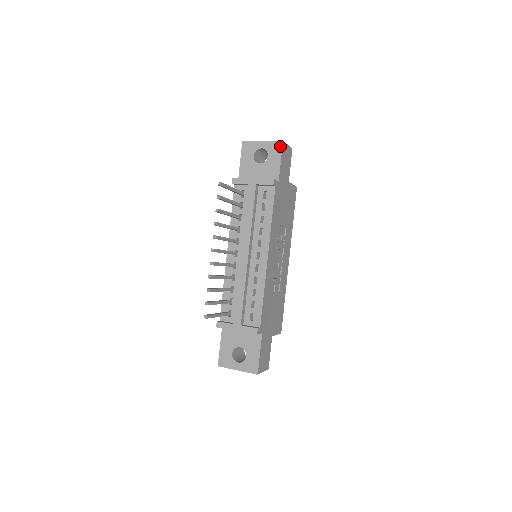
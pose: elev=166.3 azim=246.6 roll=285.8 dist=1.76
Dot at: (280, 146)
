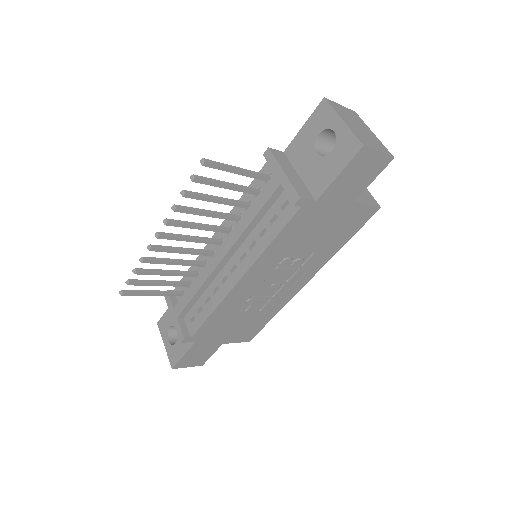
Dot at: (354, 151)
